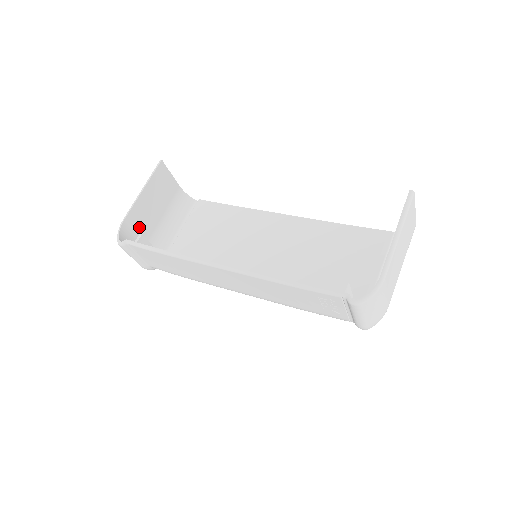
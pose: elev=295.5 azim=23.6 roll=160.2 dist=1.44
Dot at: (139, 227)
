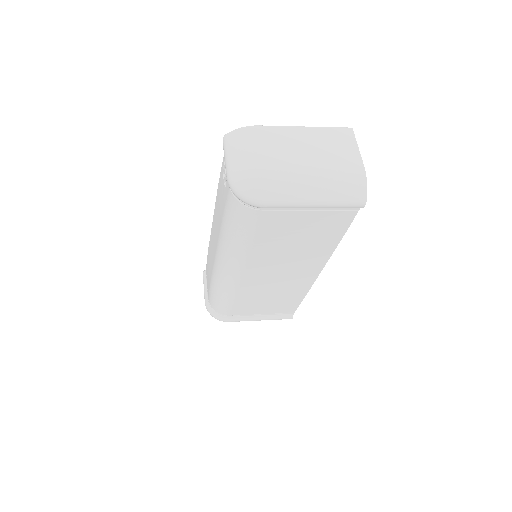
Dot at: occluded
